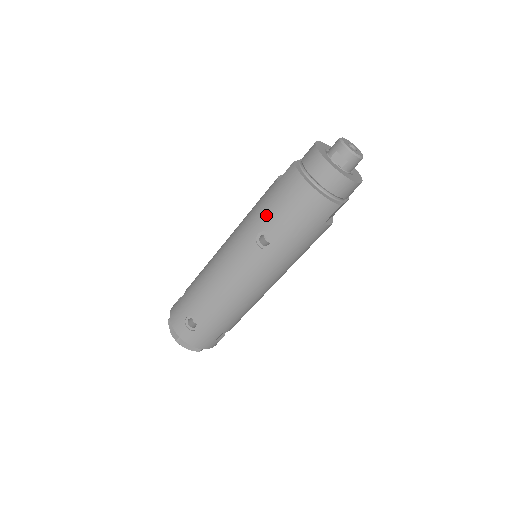
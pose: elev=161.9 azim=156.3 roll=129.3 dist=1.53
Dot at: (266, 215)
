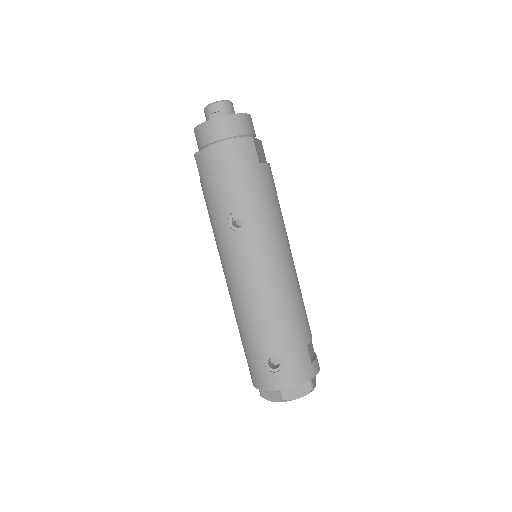
Dot at: (218, 205)
